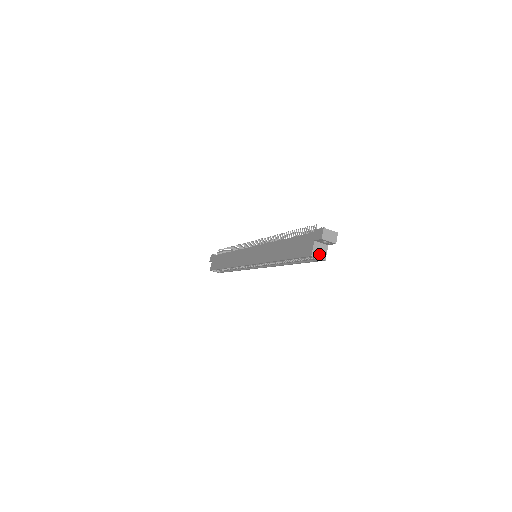
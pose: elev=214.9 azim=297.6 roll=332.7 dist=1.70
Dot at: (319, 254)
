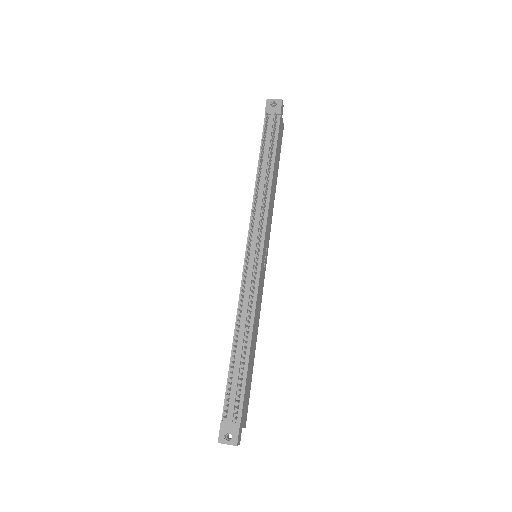
Dot at: occluded
